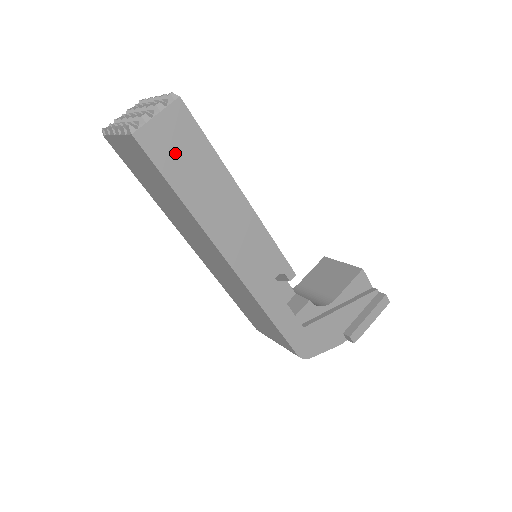
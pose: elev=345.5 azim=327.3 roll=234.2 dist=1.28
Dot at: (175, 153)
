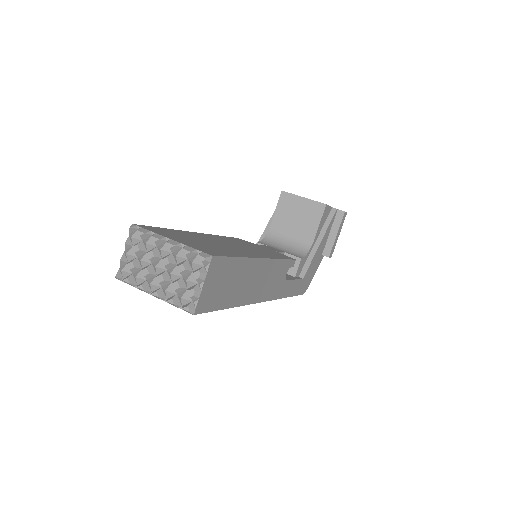
Dot at: (220, 290)
